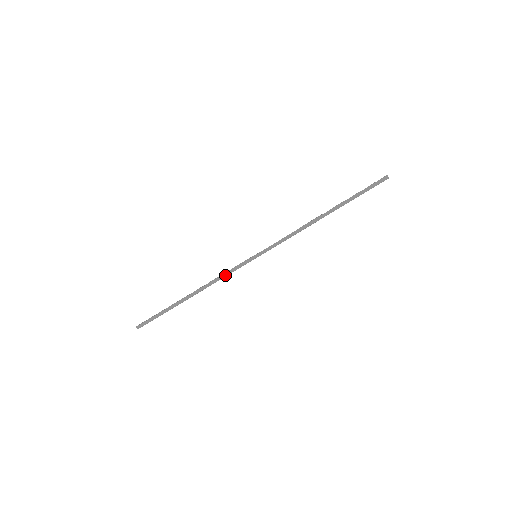
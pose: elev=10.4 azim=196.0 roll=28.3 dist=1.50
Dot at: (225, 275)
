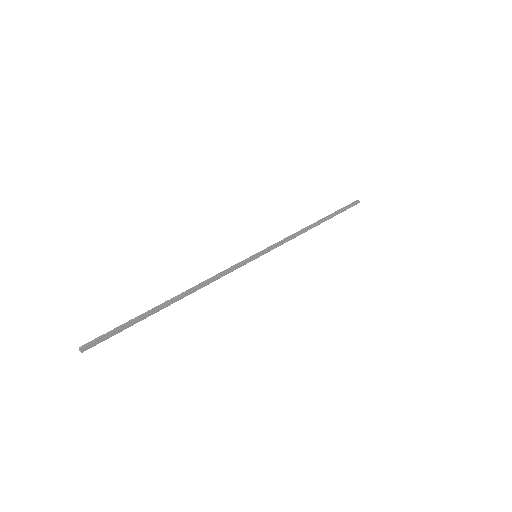
Dot at: (223, 275)
